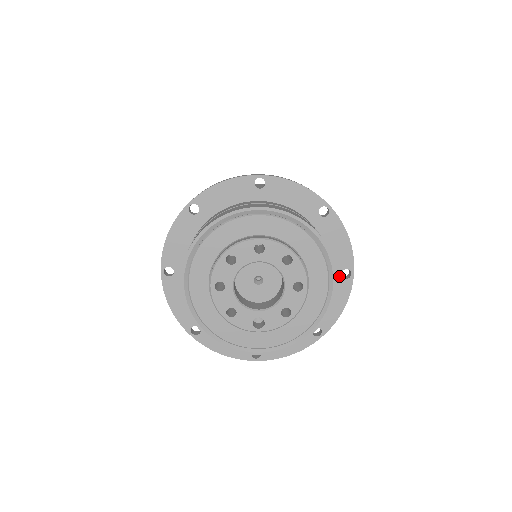
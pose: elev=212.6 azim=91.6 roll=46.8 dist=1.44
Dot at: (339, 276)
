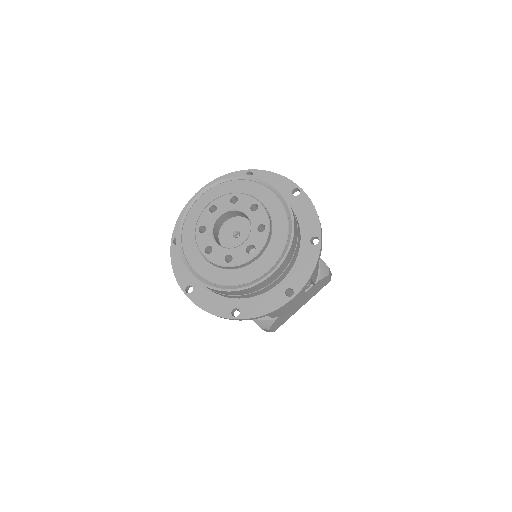
Dot at: (293, 197)
